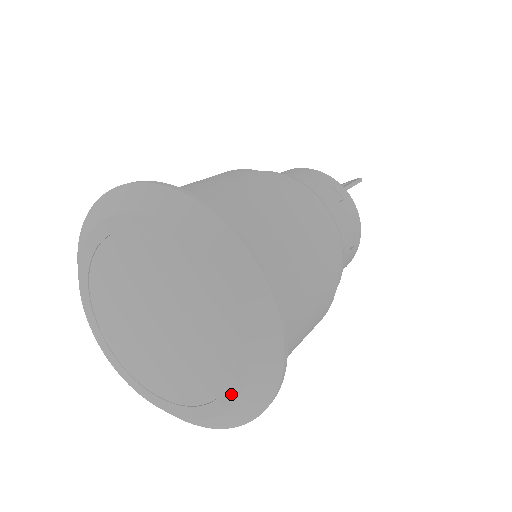
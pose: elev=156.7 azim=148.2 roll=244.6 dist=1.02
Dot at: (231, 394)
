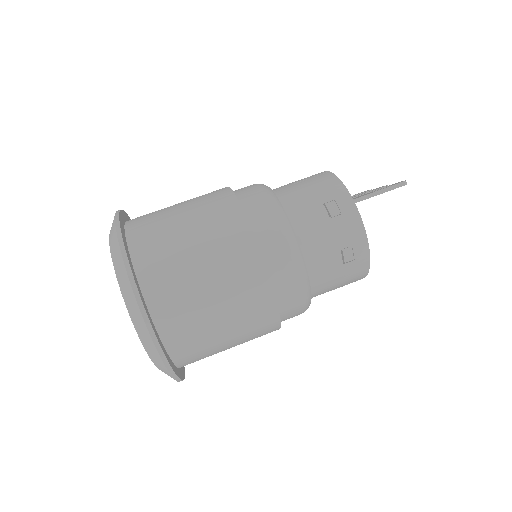
Dot at: occluded
